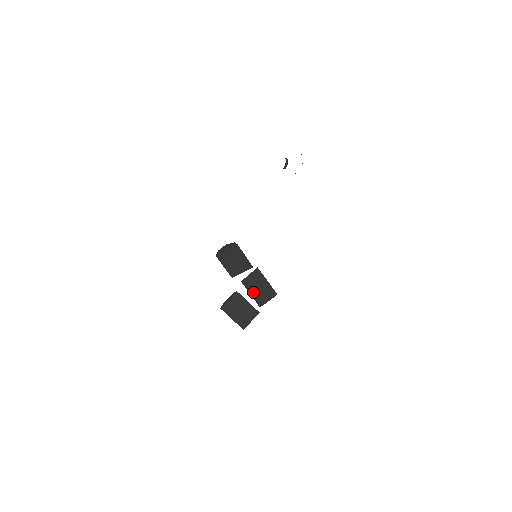
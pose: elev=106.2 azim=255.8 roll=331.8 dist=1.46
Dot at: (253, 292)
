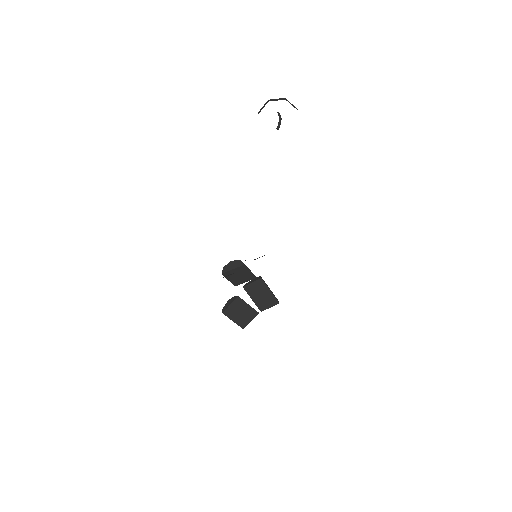
Dot at: (255, 298)
